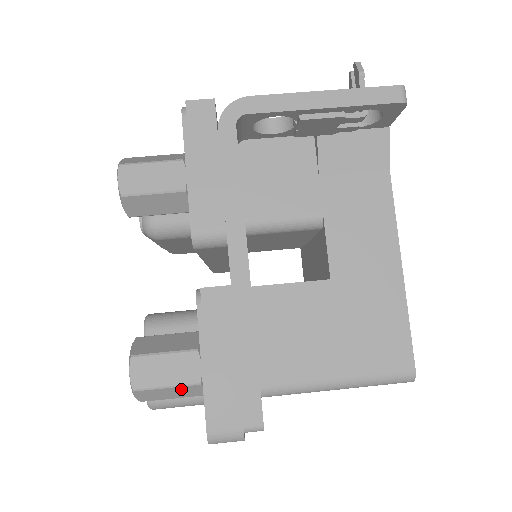
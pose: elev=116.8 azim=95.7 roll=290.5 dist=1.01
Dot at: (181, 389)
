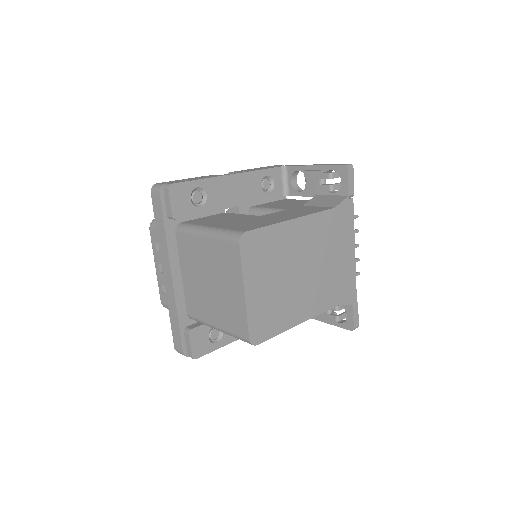
Dot at: occluded
